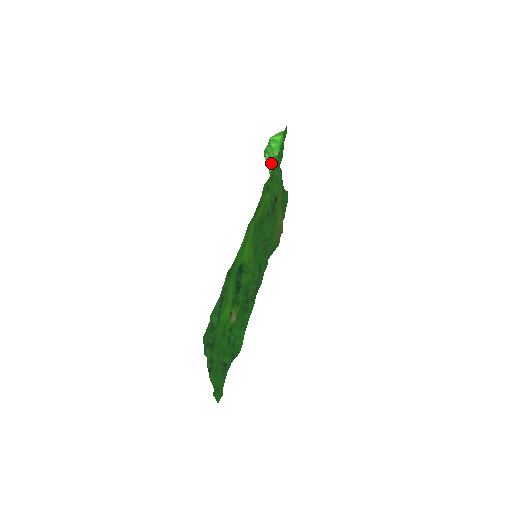
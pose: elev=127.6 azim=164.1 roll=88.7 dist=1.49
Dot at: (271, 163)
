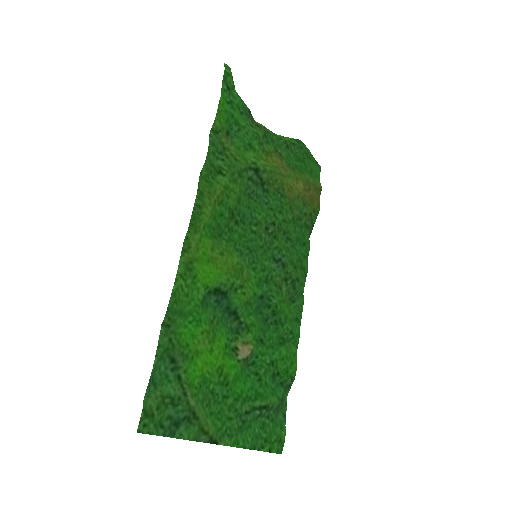
Dot at: occluded
